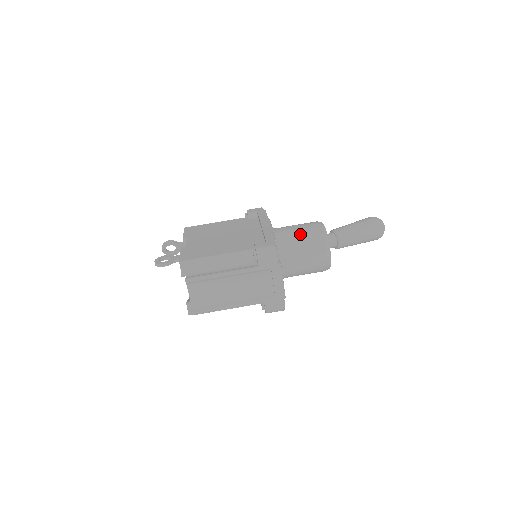
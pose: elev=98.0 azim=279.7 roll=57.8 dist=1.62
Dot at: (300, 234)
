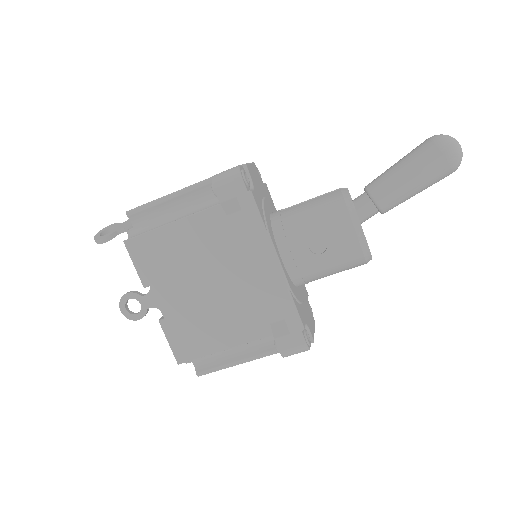
Dot at: (328, 264)
